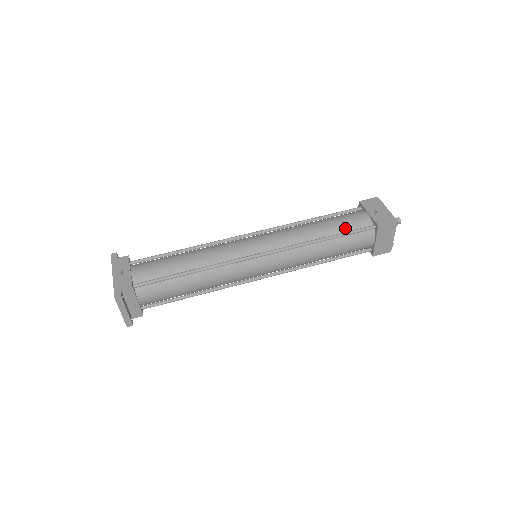
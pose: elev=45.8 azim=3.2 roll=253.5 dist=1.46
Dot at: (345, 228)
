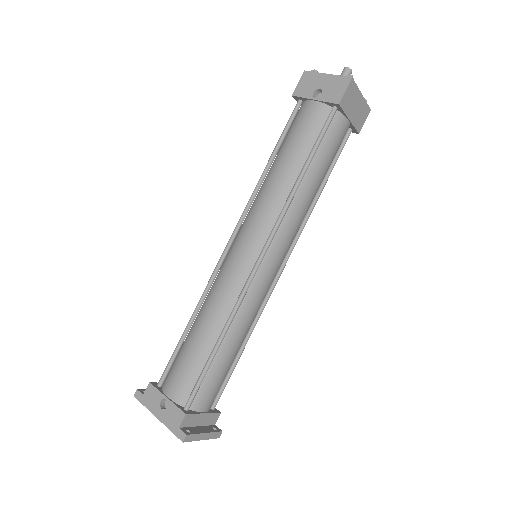
Dot at: (309, 141)
